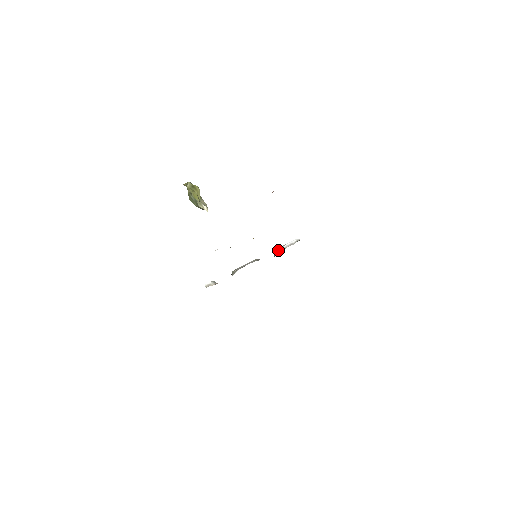
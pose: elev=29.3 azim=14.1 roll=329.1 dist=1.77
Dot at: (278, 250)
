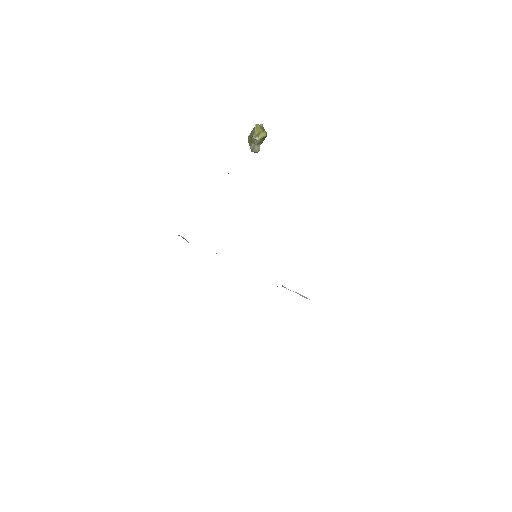
Dot at: (283, 286)
